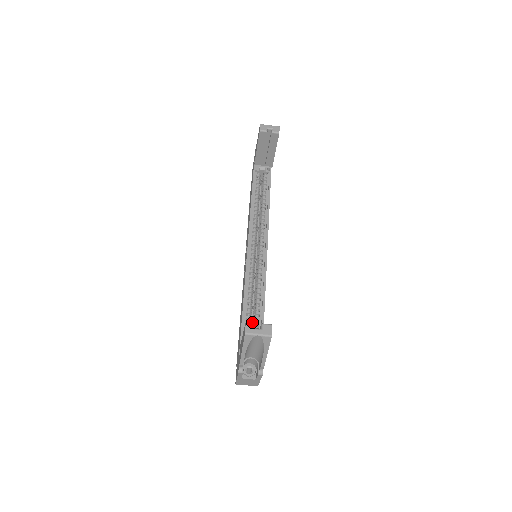
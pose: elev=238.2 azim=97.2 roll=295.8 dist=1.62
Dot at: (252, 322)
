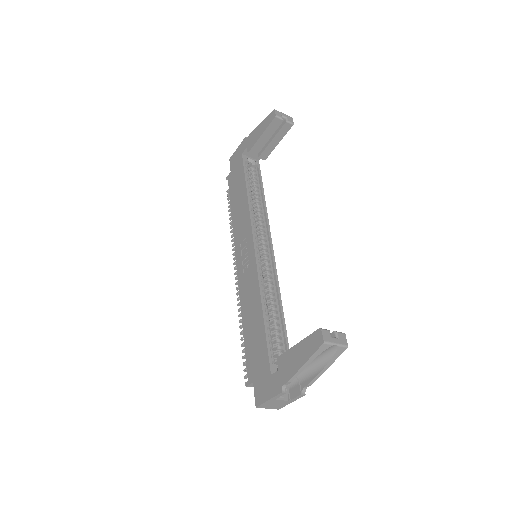
Dot at: (326, 329)
